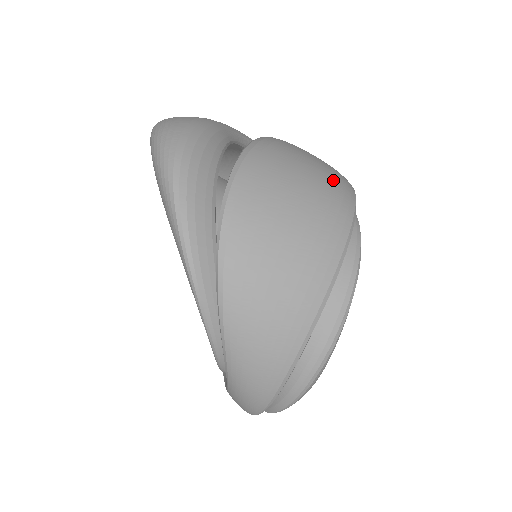
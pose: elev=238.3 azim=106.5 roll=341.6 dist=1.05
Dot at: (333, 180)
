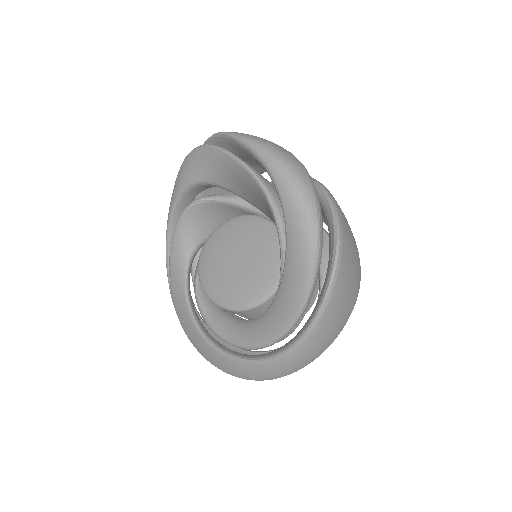
Dot at: occluded
